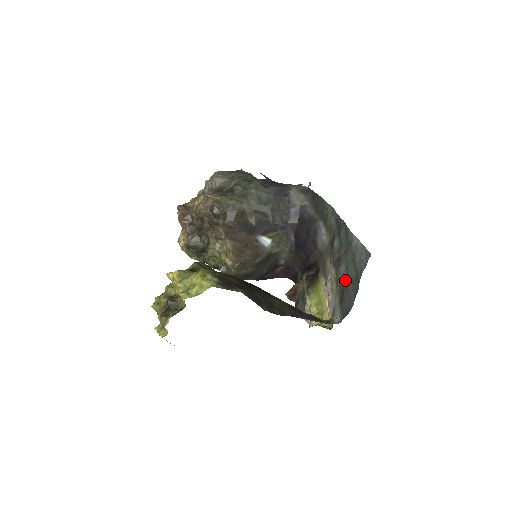
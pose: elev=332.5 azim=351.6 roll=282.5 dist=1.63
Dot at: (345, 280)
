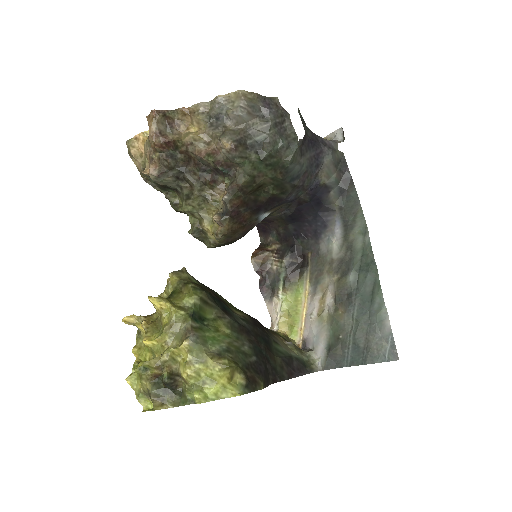
Dot at: (346, 333)
